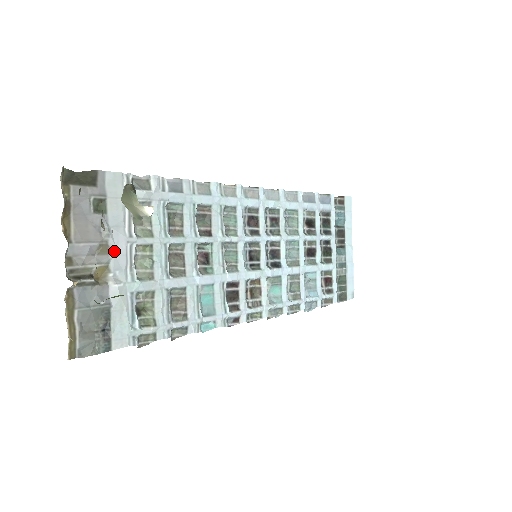
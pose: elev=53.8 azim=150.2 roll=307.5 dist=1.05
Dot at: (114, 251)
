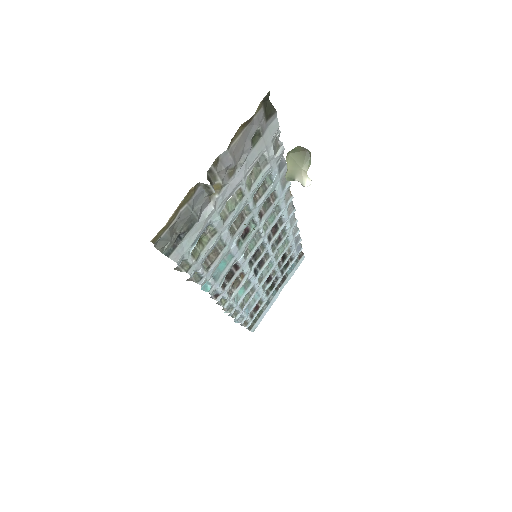
Dot at: (232, 179)
